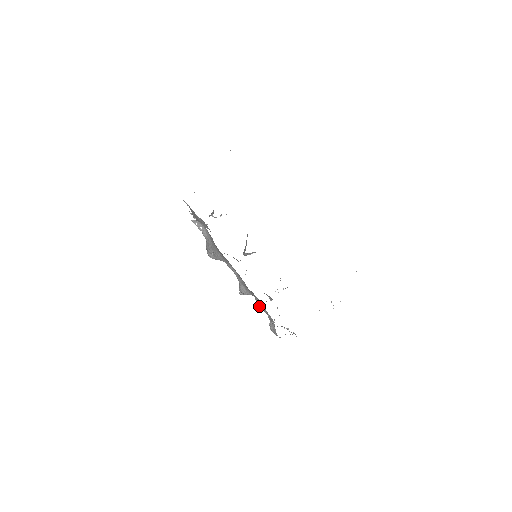
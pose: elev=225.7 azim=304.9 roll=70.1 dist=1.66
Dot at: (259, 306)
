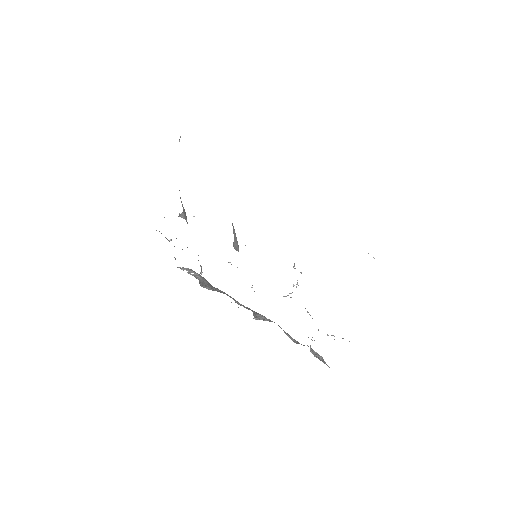
Dot at: occluded
